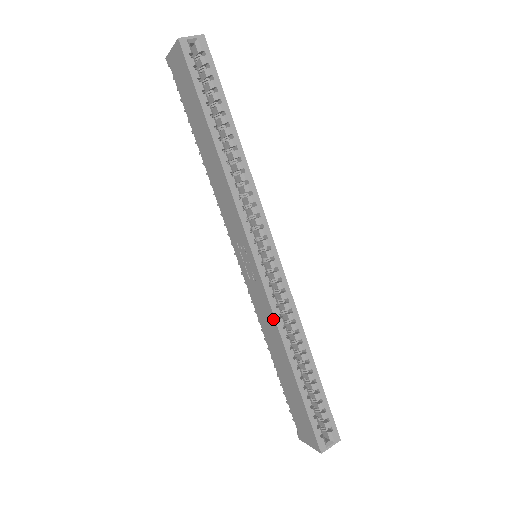
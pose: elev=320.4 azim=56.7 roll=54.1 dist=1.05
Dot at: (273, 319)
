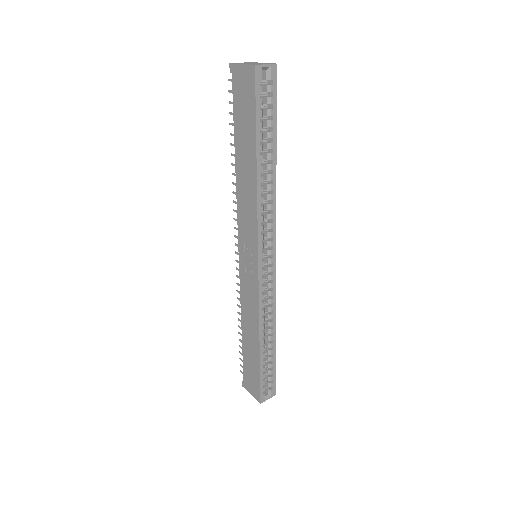
Dot at: (257, 310)
